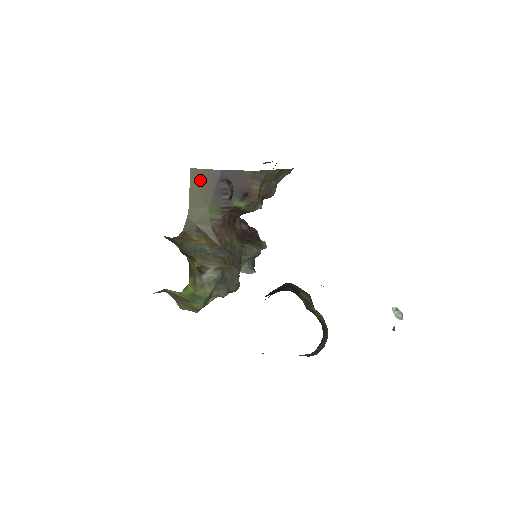
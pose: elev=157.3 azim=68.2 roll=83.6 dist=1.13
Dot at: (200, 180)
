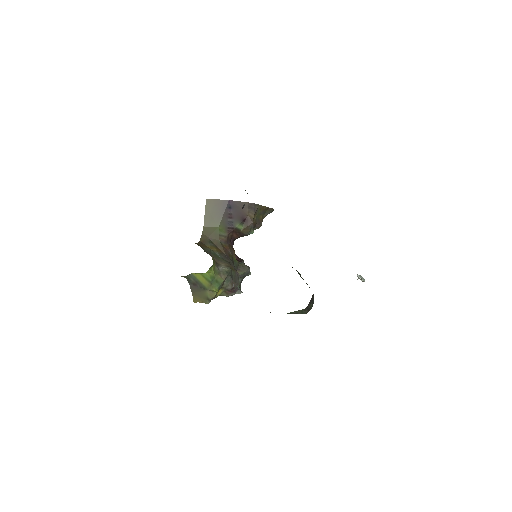
Dot at: (213, 207)
